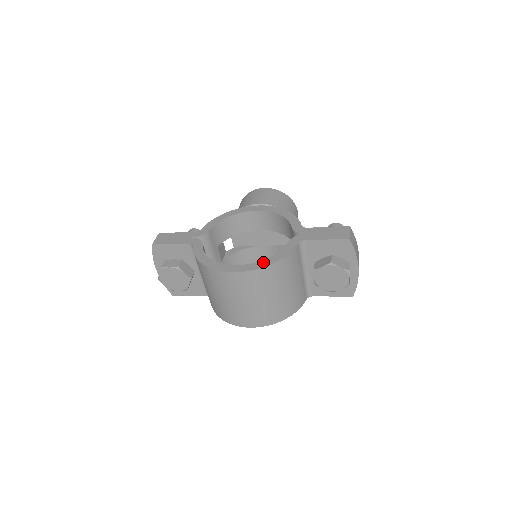
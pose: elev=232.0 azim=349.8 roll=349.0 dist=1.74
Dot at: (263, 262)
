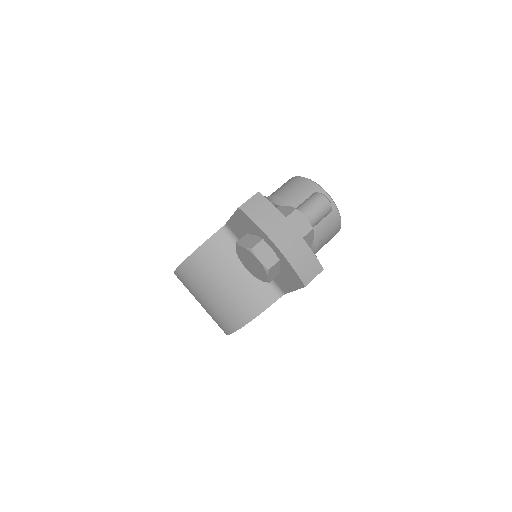
Dot at: occluded
